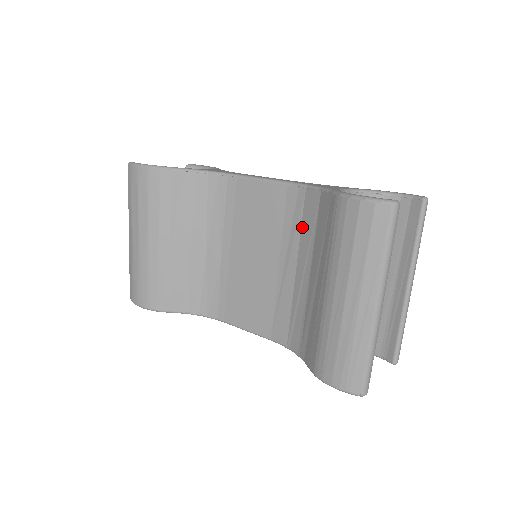
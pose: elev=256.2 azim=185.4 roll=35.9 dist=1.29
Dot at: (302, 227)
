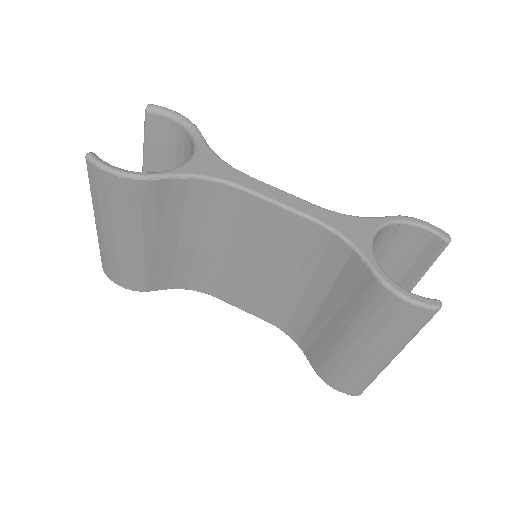
Dot at: (320, 263)
